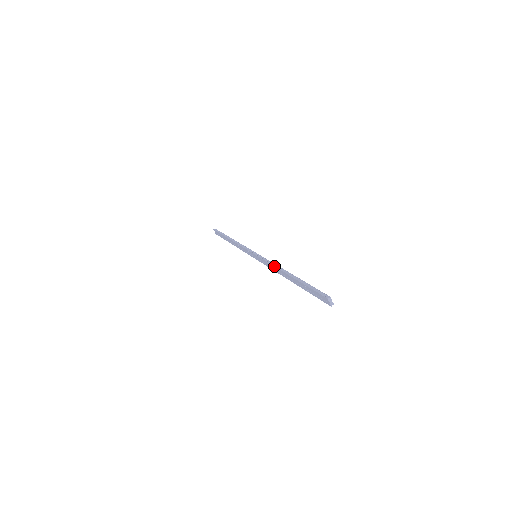
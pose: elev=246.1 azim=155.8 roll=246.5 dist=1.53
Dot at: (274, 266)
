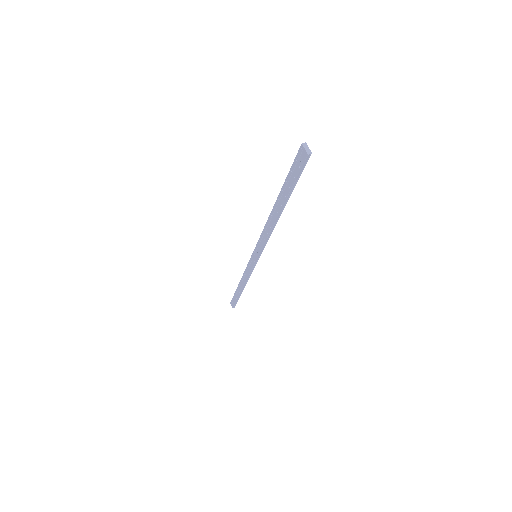
Dot at: (265, 224)
